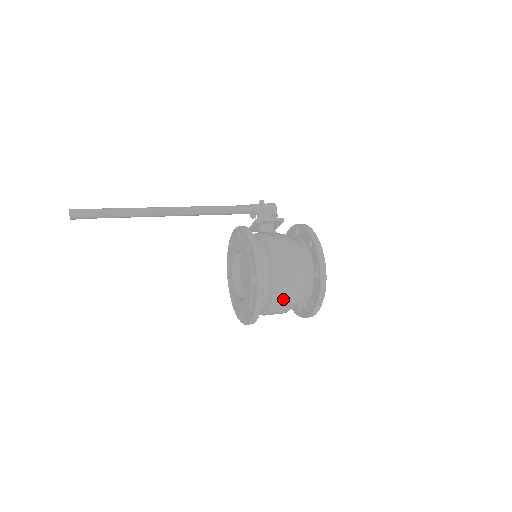
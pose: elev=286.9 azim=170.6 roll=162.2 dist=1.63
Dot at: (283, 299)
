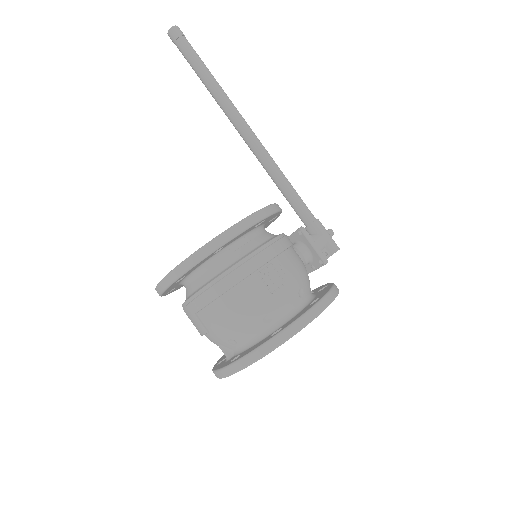
Dot at: (214, 306)
